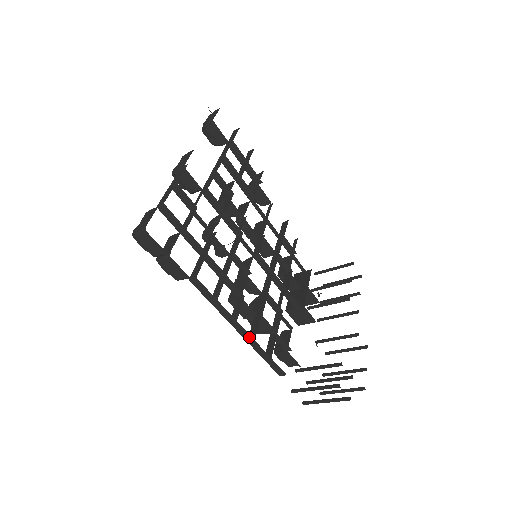
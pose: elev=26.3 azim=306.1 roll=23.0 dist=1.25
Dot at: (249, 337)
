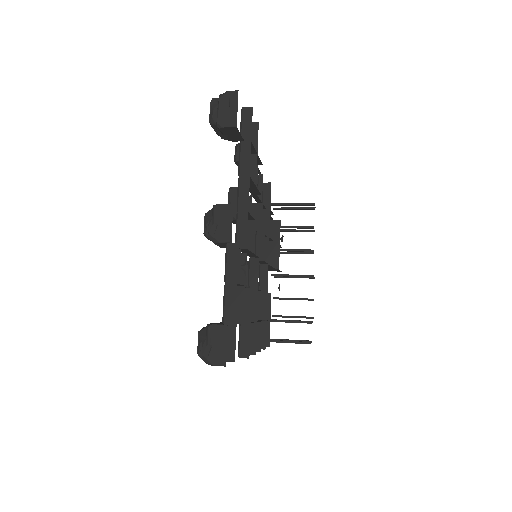
Dot at: occluded
